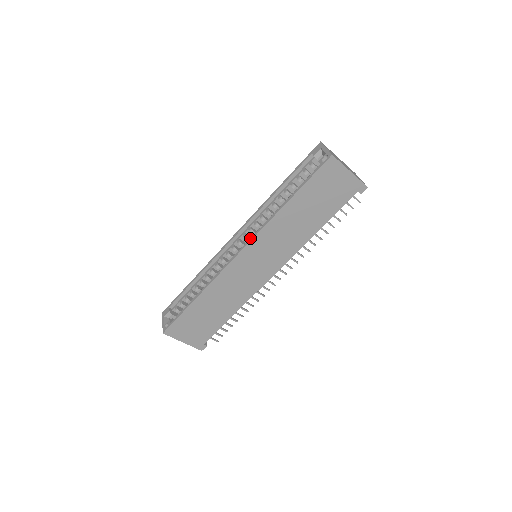
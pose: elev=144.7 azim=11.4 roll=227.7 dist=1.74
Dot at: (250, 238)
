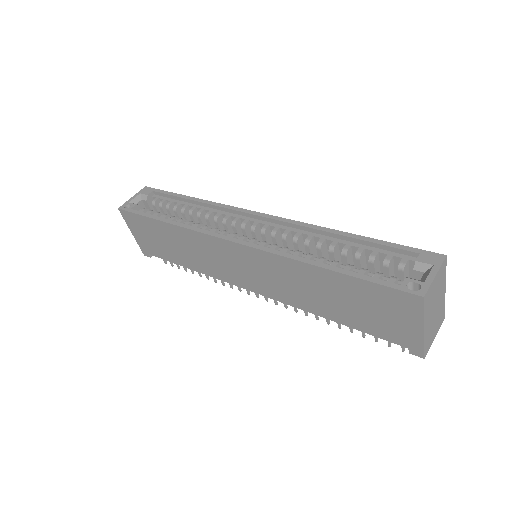
Dot at: (256, 244)
